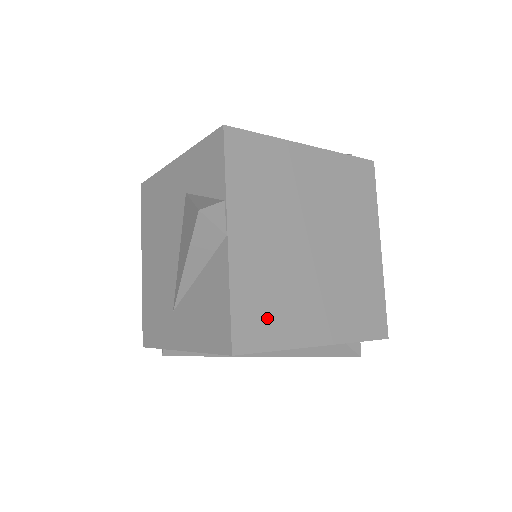
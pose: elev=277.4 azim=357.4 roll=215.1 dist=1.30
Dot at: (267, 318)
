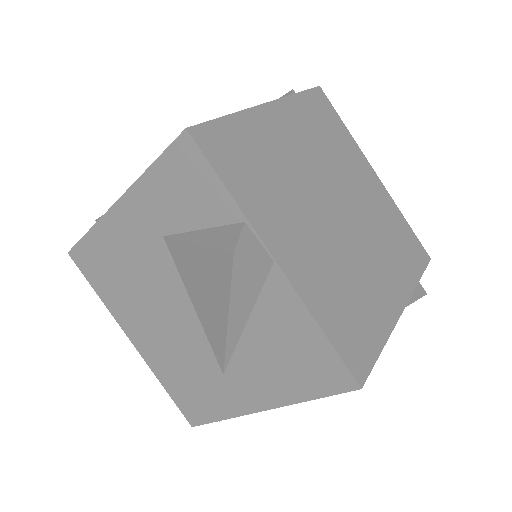
Dot at: (357, 322)
